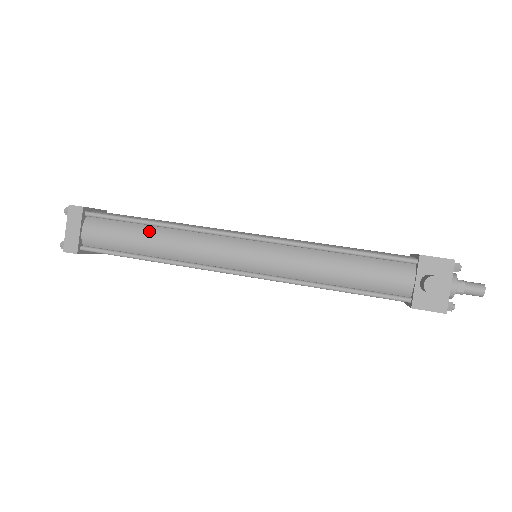
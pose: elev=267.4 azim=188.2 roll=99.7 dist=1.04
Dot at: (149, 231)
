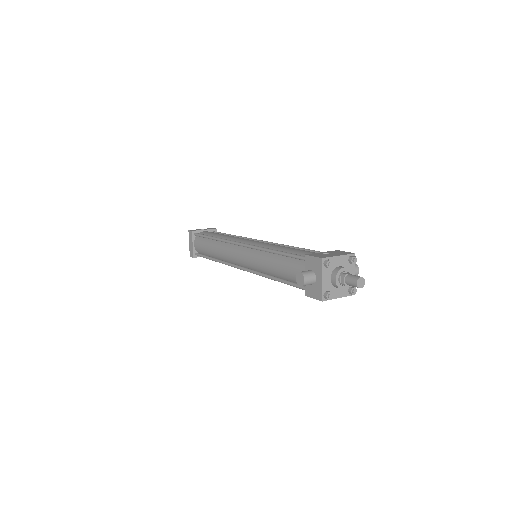
Dot at: (212, 243)
